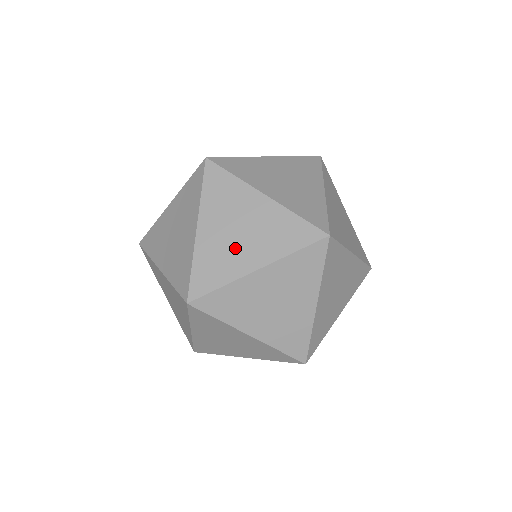
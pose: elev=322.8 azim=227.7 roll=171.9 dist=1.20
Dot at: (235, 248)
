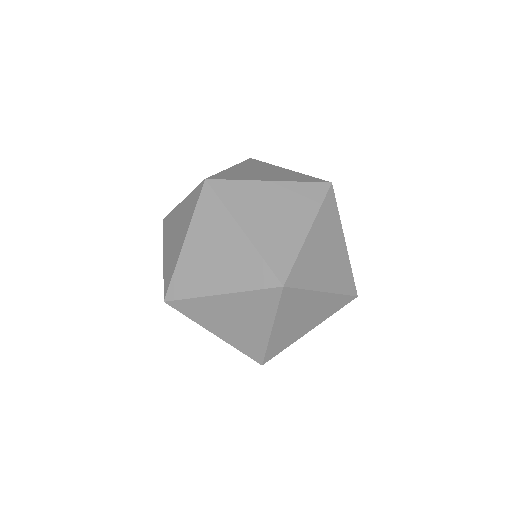
Dot at: occluded
